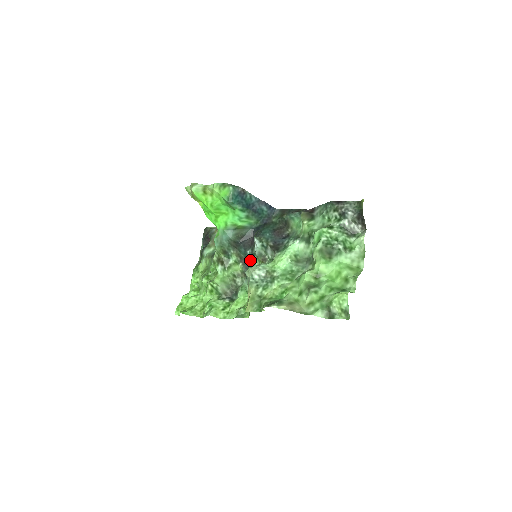
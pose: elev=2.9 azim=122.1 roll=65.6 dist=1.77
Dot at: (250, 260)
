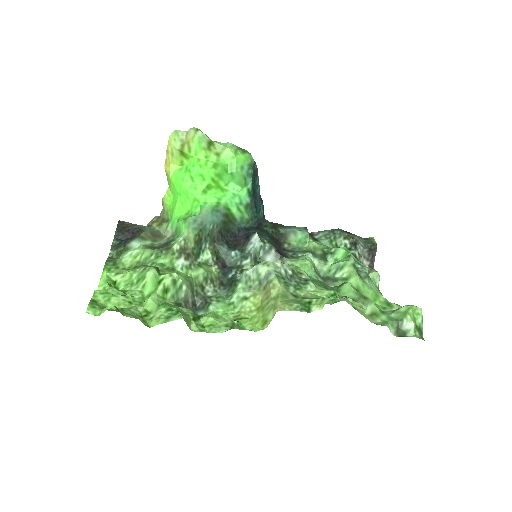
Dot at: (232, 265)
